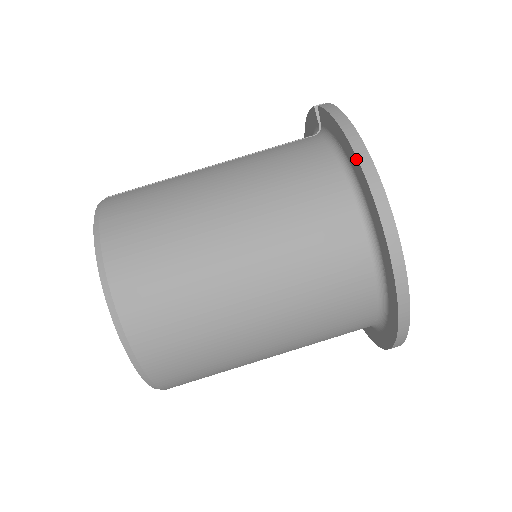
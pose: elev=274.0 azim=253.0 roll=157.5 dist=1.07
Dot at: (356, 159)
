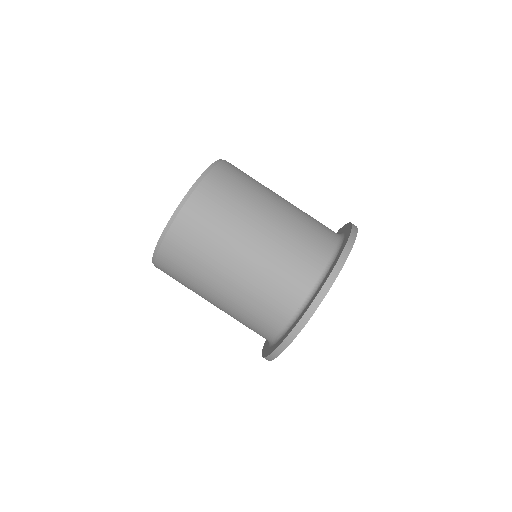
Dot at: (351, 226)
